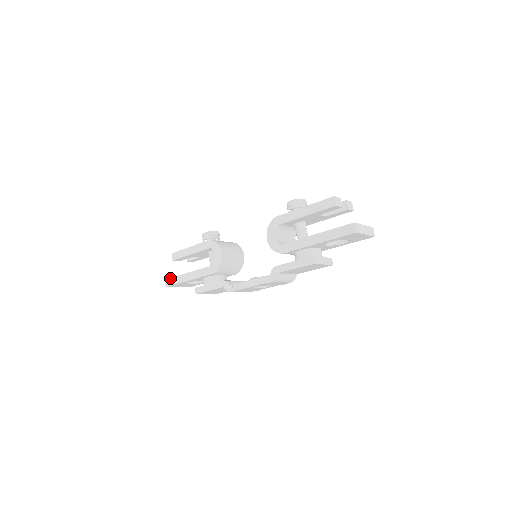
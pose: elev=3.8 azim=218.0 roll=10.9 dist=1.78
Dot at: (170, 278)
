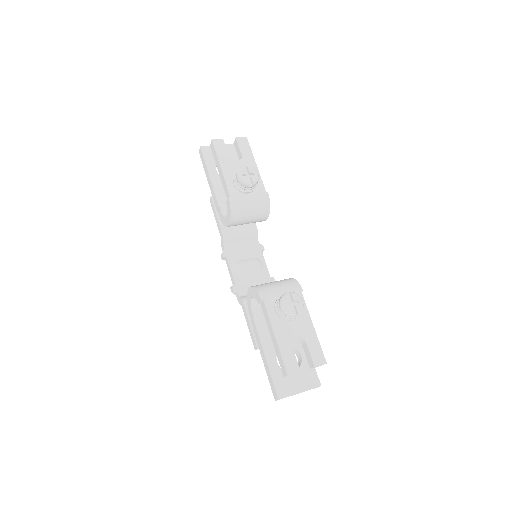
Dot at: (202, 155)
